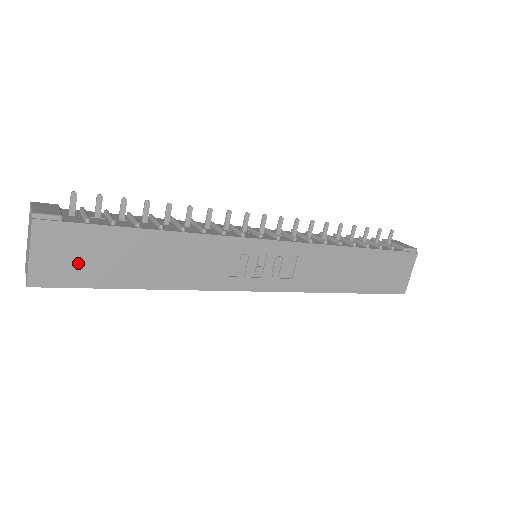
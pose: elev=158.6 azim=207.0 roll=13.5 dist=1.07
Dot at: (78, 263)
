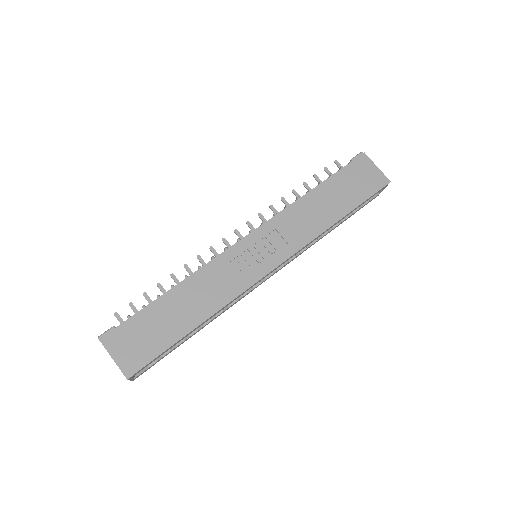
Dot at: (143, 344)
